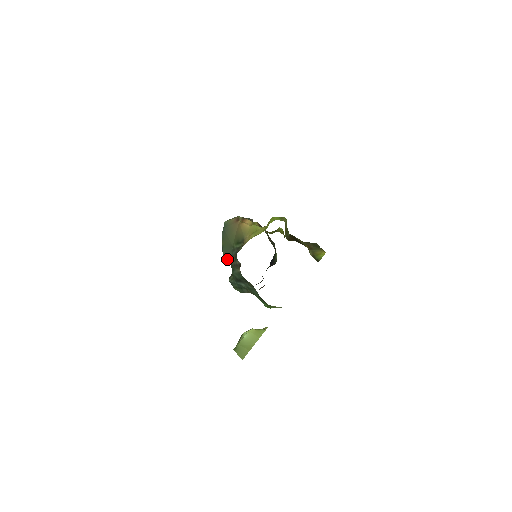
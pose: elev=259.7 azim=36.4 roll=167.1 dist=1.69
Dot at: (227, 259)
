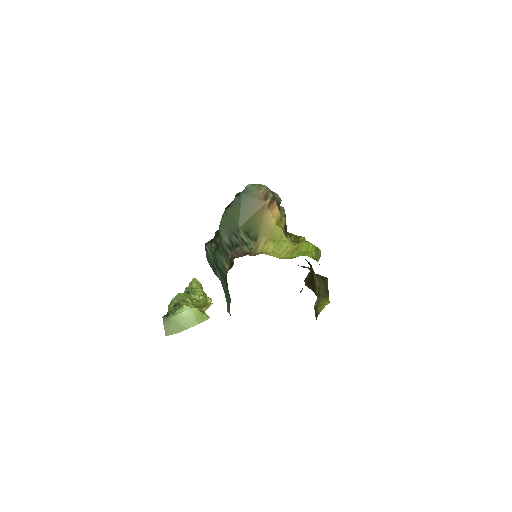
Dot at: (221, 233)
